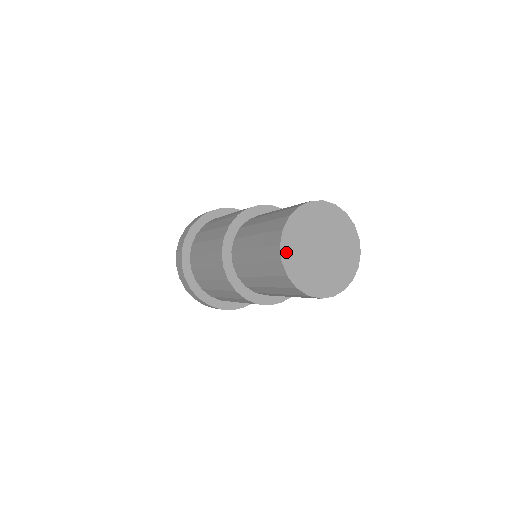
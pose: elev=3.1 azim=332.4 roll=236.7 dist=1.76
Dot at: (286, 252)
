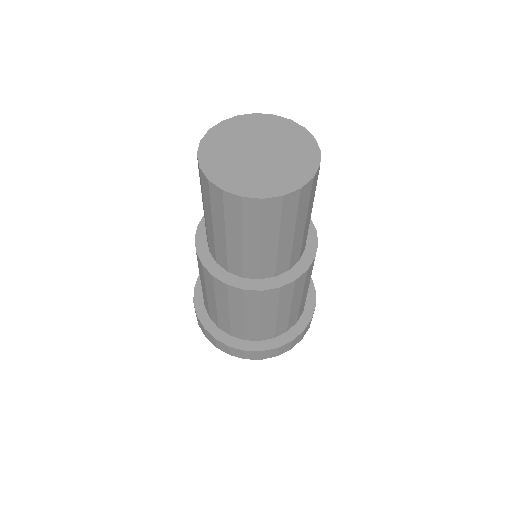
Dot at: (206, 147)
